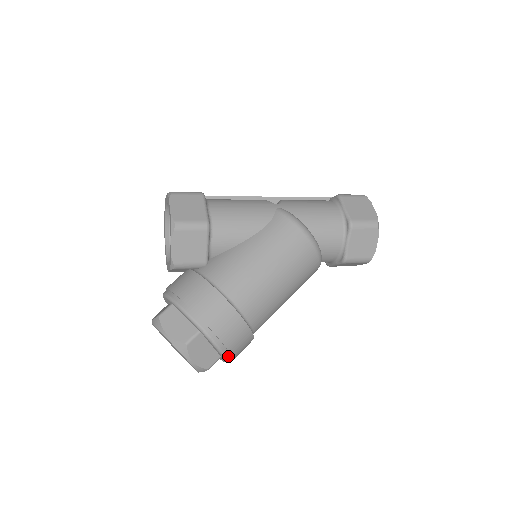
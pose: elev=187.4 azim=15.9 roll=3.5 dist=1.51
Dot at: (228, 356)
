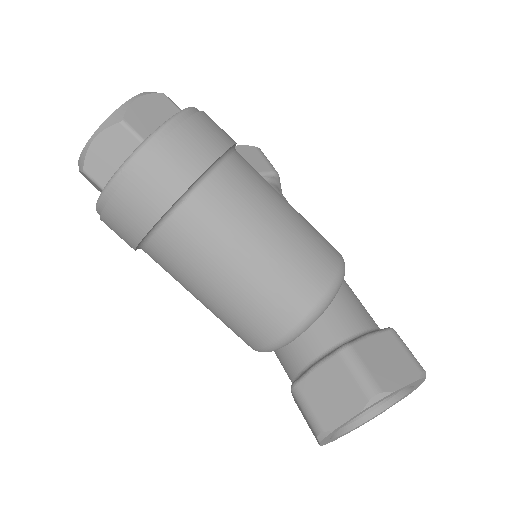
Dot at: (157, 139)
